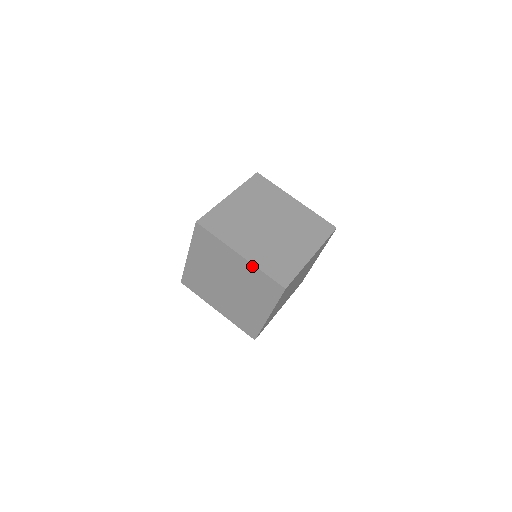
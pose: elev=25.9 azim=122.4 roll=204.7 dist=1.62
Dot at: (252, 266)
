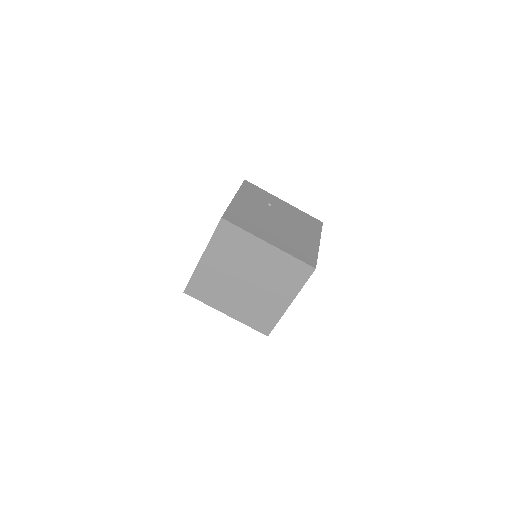
Dot at: occluded
